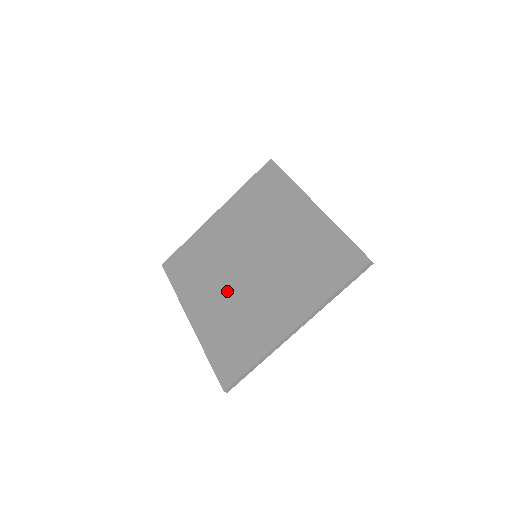
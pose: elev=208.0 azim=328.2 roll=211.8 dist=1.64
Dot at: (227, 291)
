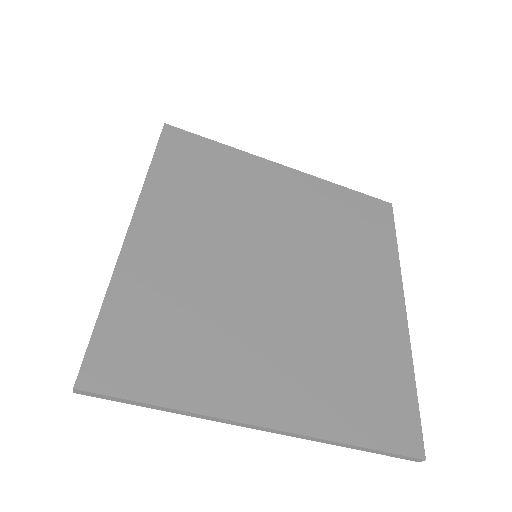
Dot at: (219, 262)
